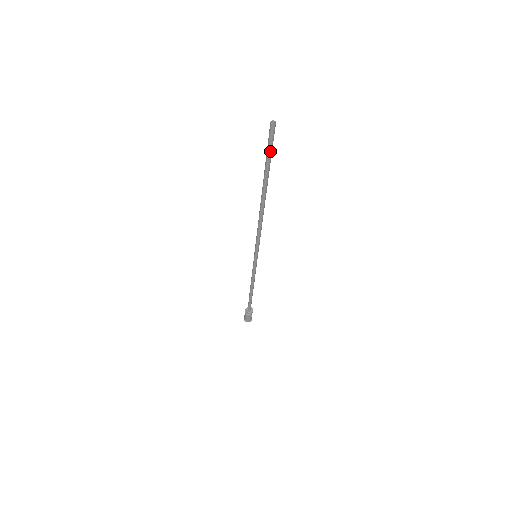
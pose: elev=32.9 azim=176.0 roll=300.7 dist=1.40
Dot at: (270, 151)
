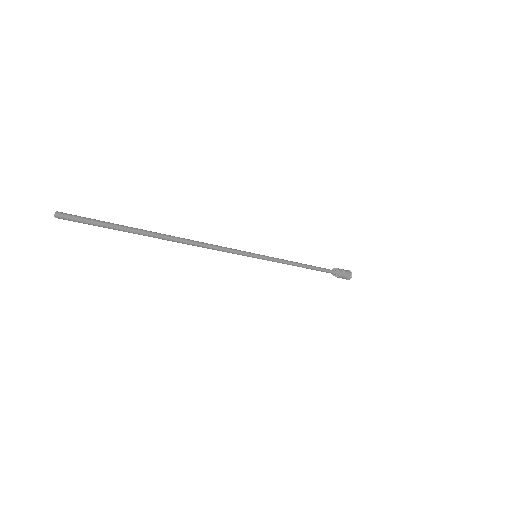
Dot at: (98, 224)
